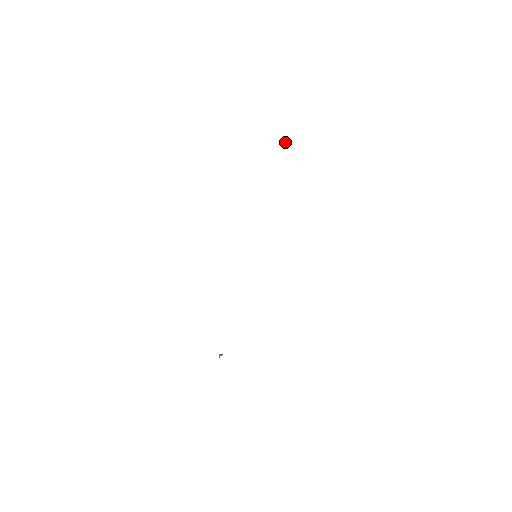
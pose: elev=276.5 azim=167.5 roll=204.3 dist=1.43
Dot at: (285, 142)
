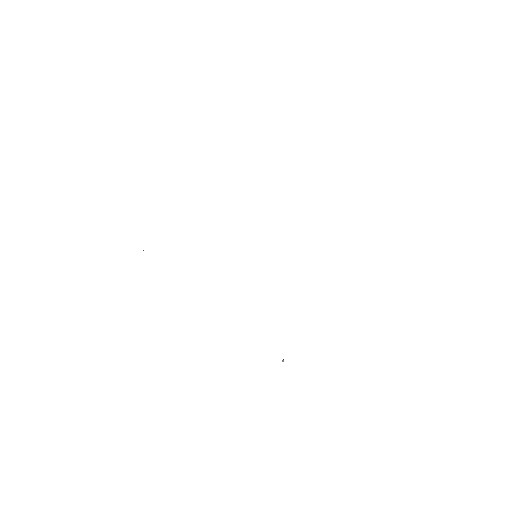
Dot at: occluded
